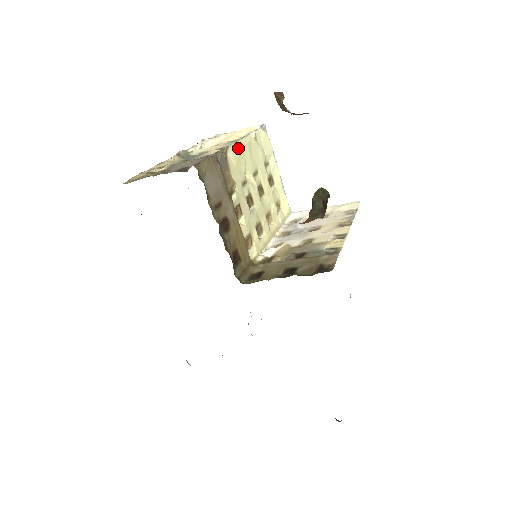
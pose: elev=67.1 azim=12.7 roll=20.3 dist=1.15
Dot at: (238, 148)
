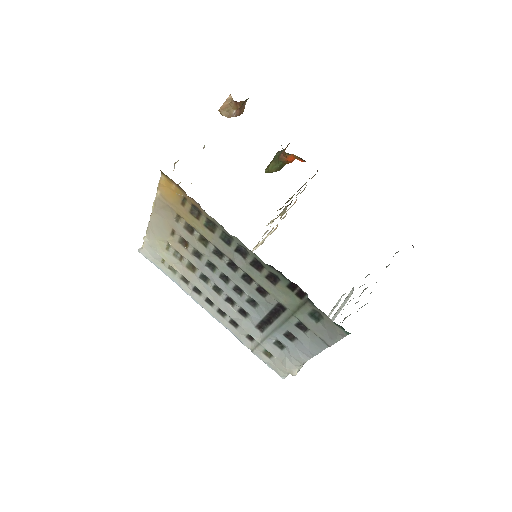
Dot at: occluded
